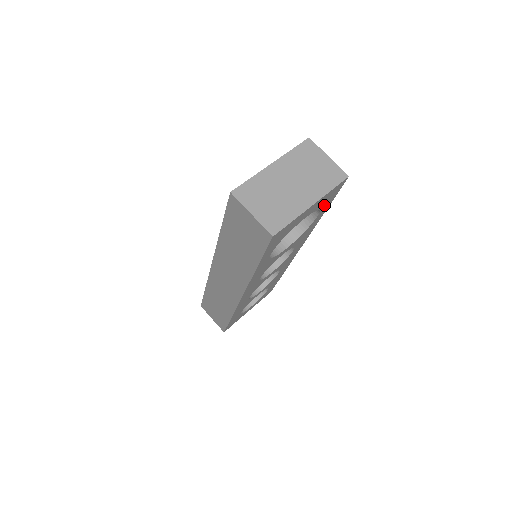
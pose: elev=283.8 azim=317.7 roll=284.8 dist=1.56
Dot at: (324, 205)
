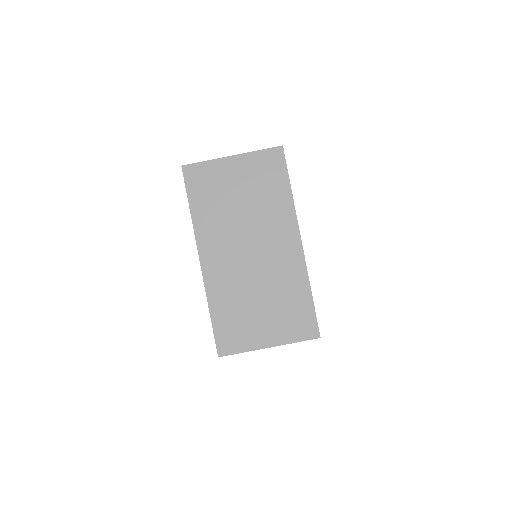
Dot at: occluded
